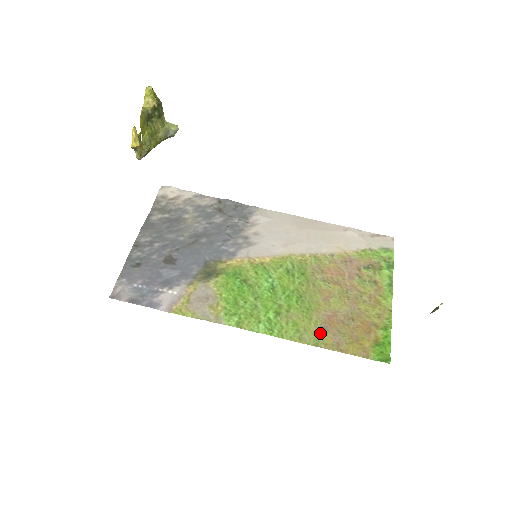
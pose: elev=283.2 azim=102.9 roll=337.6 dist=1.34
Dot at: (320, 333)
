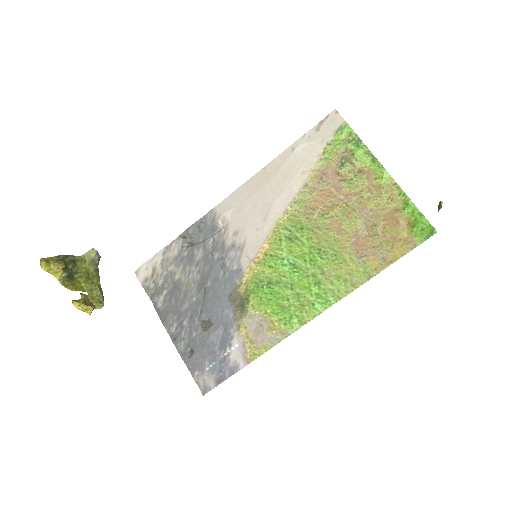
Dot at: (363, 265)
